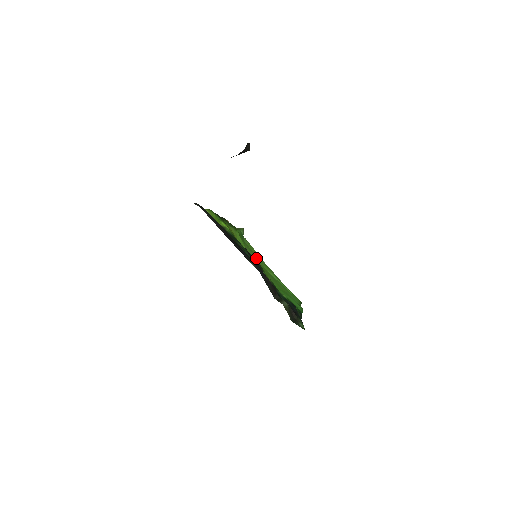
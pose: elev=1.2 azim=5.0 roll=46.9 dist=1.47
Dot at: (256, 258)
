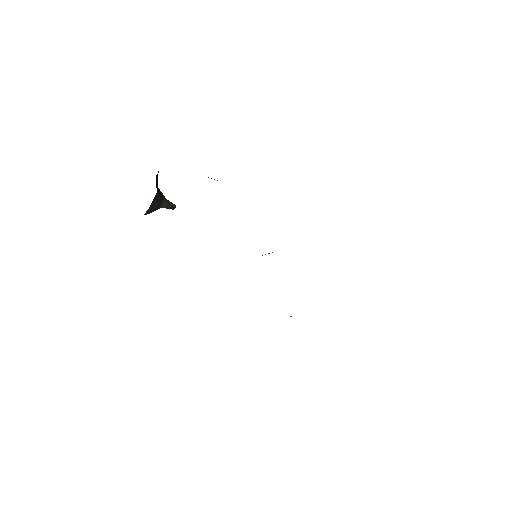
Dot at: occluded
